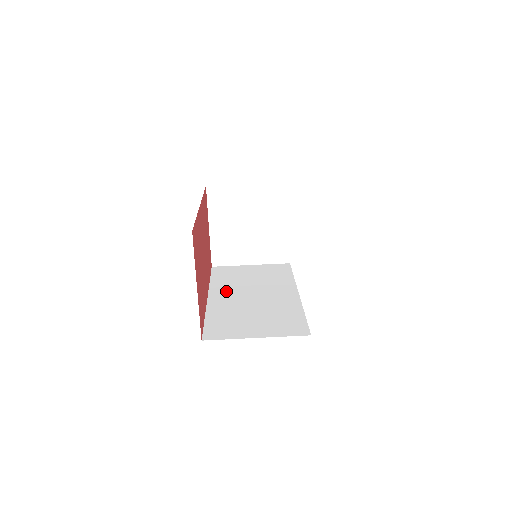
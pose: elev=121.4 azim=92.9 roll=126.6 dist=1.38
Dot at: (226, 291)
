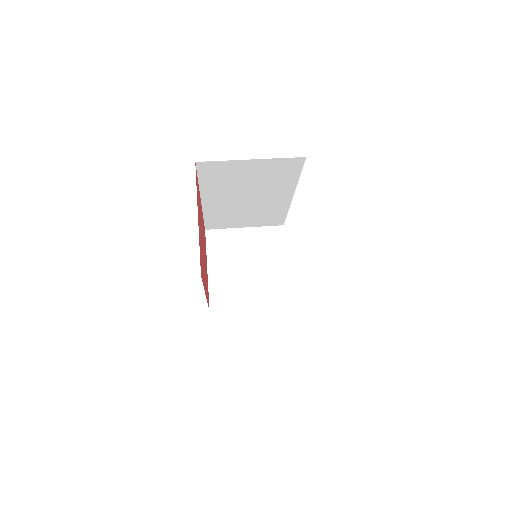
Dot at: occluded
